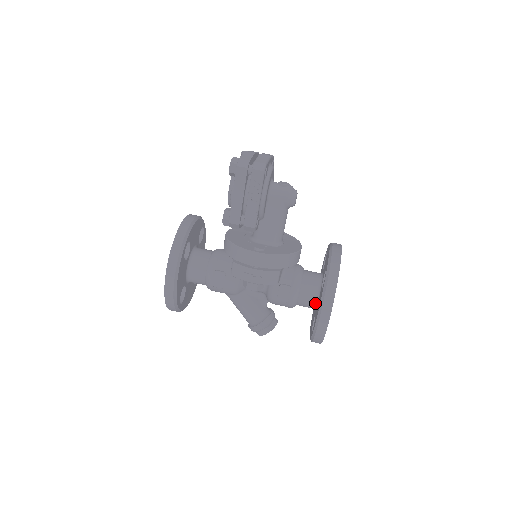
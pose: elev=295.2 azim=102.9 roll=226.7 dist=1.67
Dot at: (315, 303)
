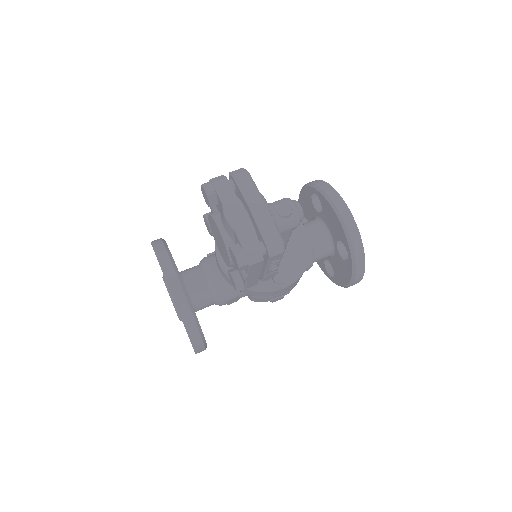
Dot at: occluded
